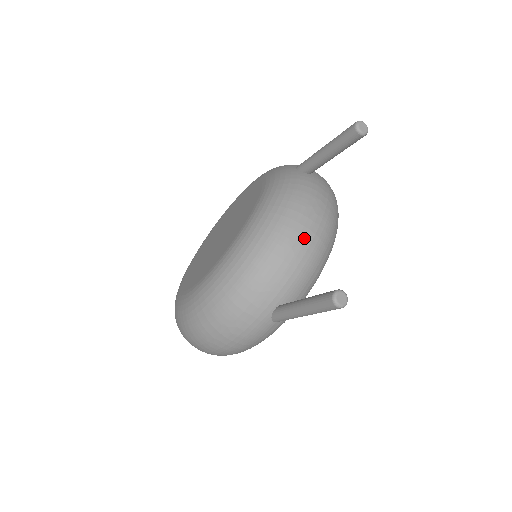
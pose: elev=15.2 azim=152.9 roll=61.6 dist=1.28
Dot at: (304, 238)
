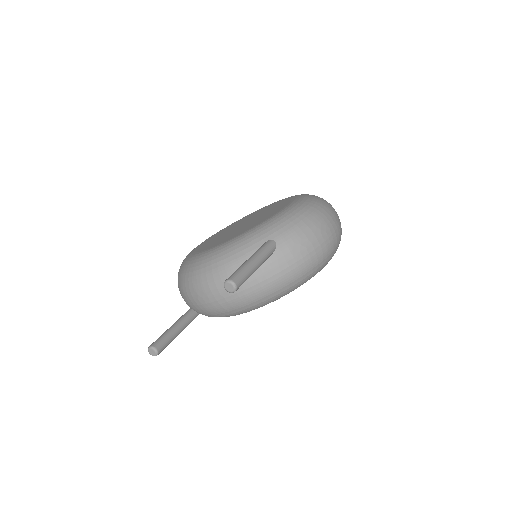
Dot at: (207, 297)
